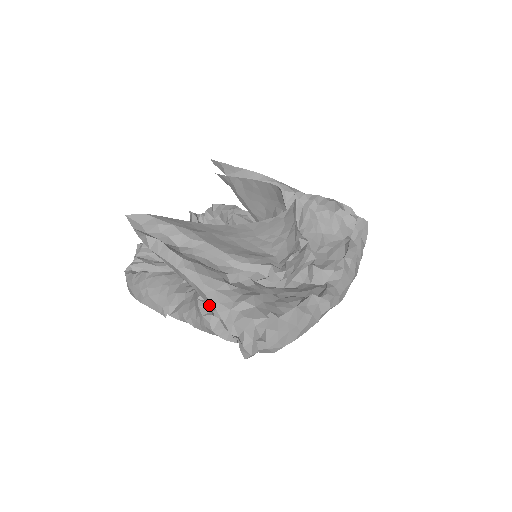
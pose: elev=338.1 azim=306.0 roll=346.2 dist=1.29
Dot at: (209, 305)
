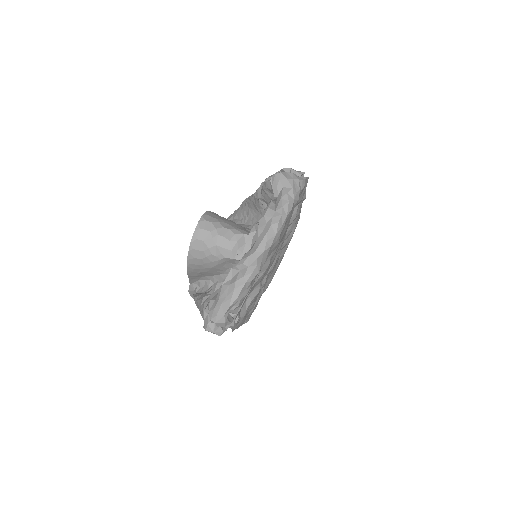
Dot at: occluded
